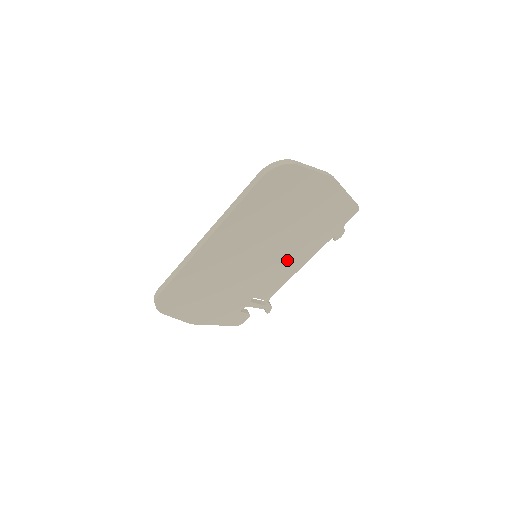
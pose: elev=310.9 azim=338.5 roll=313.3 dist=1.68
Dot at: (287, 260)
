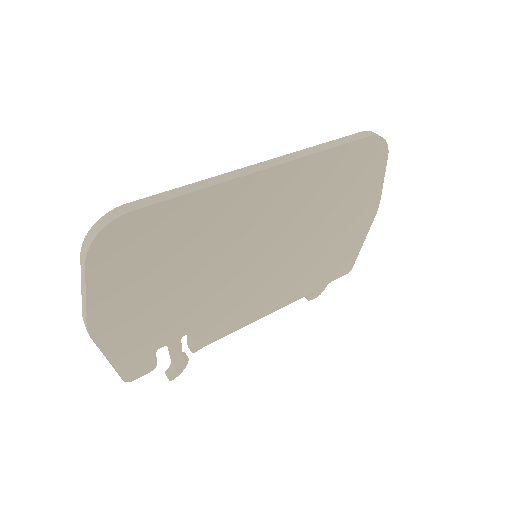
Dot at: (267, 292)
